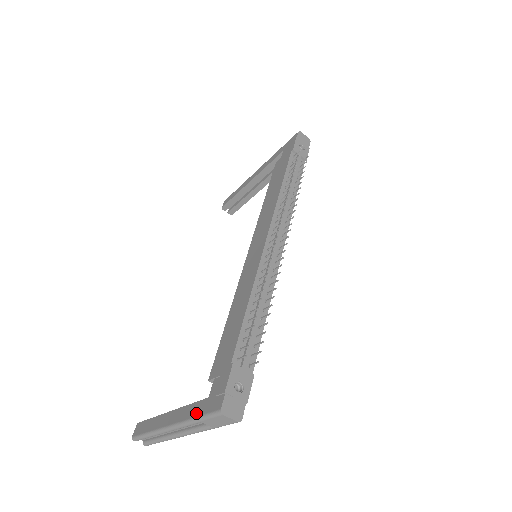
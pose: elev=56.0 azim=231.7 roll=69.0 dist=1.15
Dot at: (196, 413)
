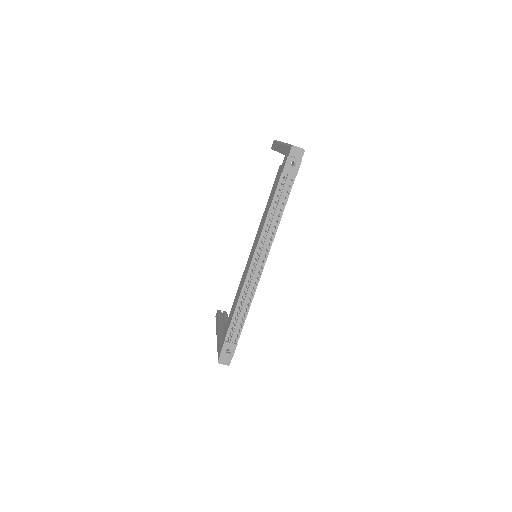
Dot at: (218, 348)
